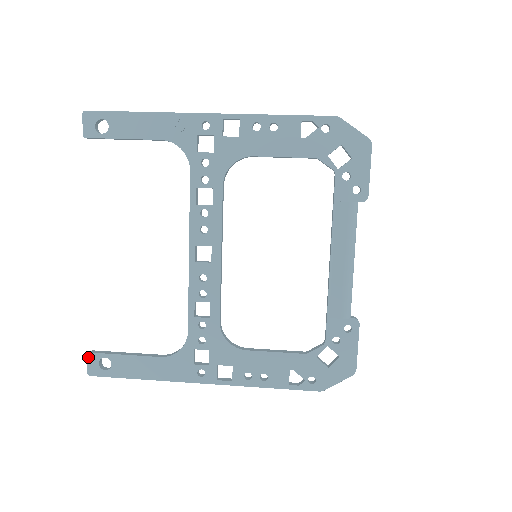
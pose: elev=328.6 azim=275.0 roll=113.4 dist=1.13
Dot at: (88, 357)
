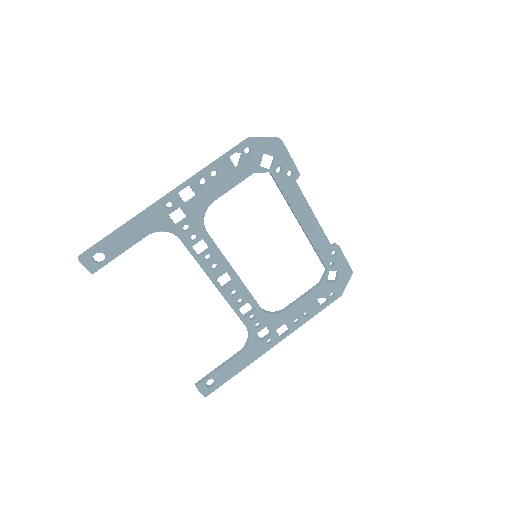
Dot at: (198, 389)
